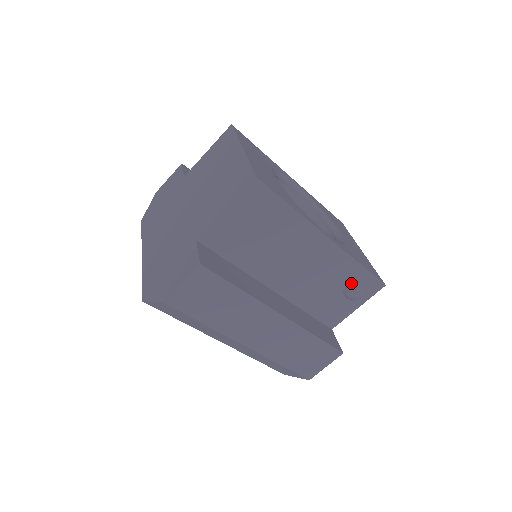
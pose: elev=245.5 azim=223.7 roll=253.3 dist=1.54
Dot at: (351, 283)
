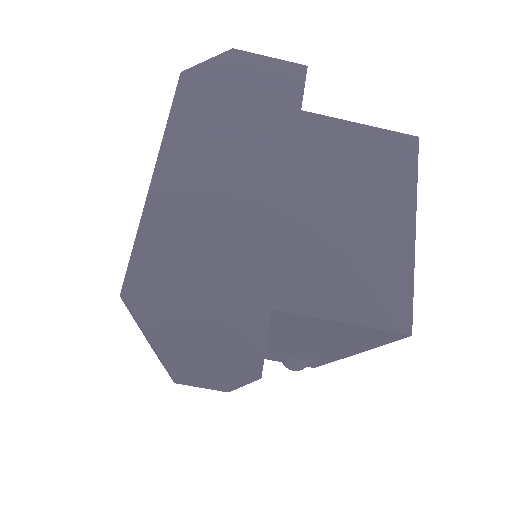
Dot at: (302, 361)
